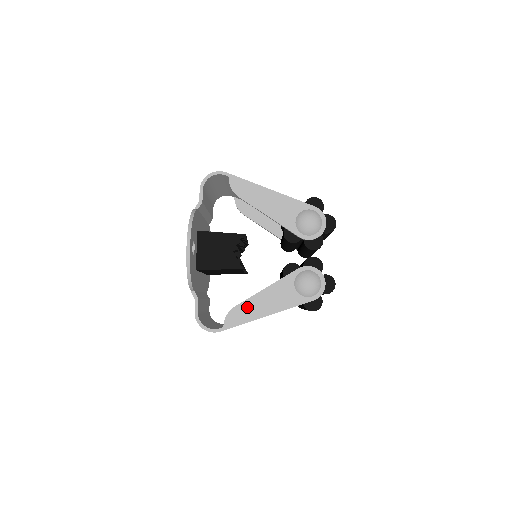
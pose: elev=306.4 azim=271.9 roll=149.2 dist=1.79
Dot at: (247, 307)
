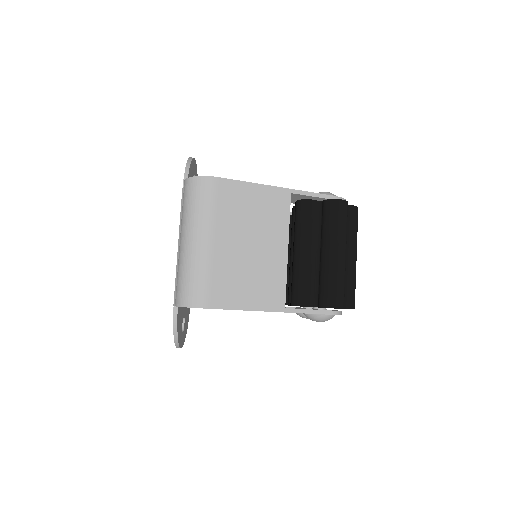
Dot at: occluded
